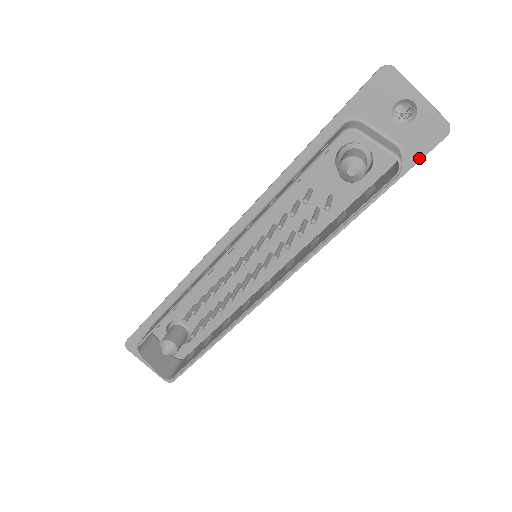
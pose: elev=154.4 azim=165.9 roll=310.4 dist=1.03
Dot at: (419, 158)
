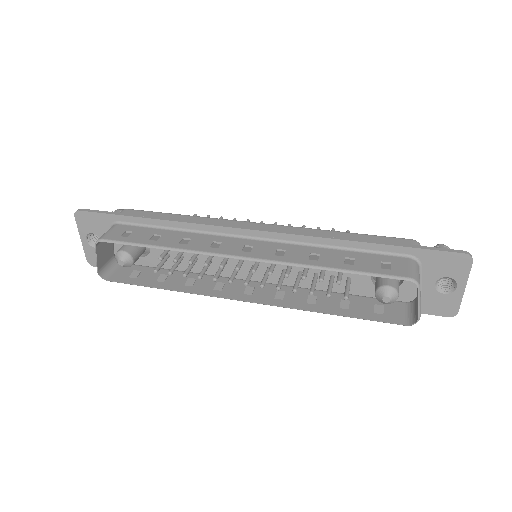
Dot at: (421, 312)
